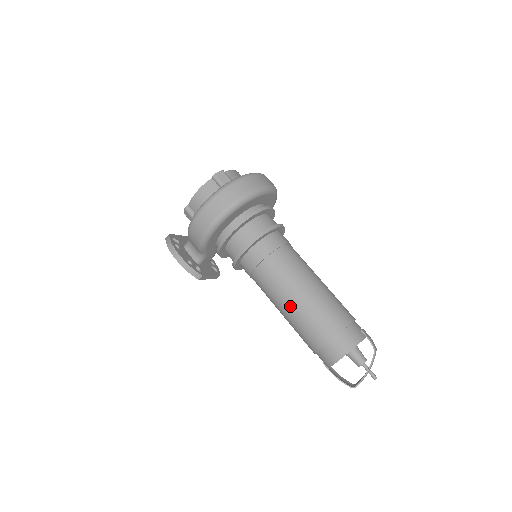
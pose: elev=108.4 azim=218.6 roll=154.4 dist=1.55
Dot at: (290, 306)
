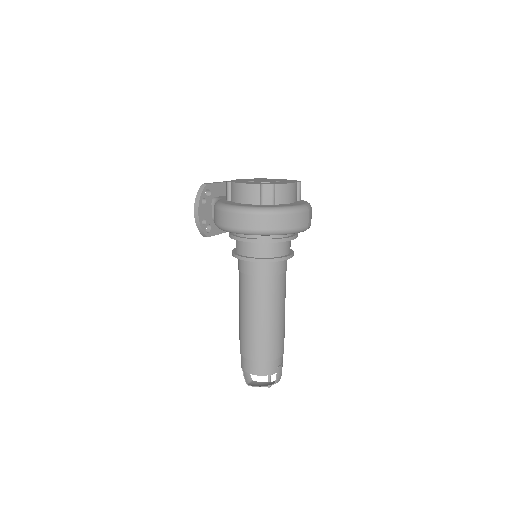
Dot at: (244, 317)
